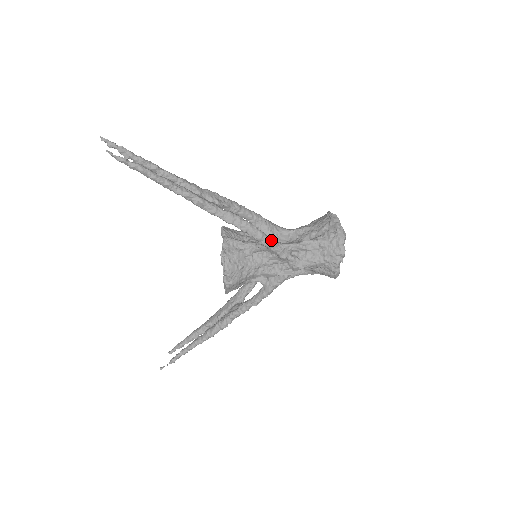
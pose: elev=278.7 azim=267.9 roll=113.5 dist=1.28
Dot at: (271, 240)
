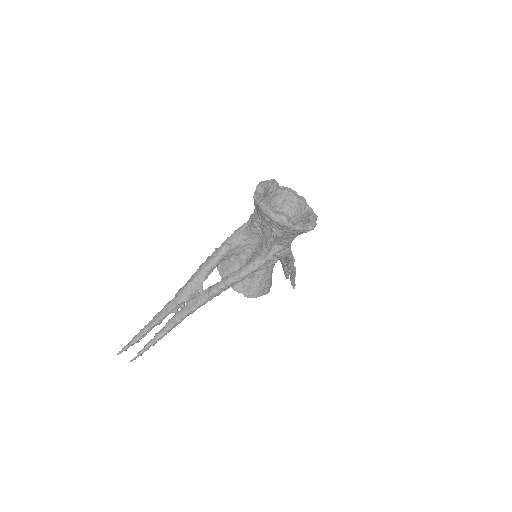
Dot at: (251, 269)
